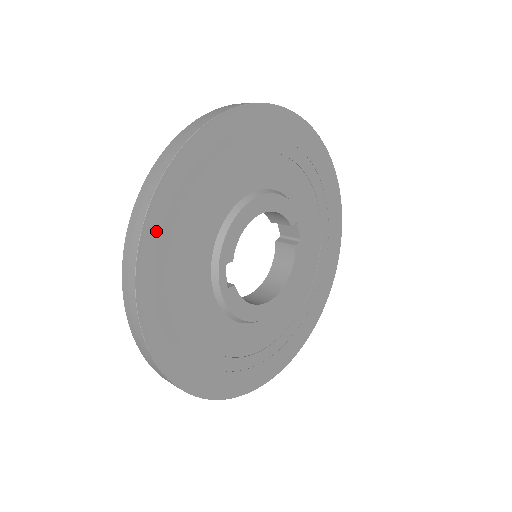
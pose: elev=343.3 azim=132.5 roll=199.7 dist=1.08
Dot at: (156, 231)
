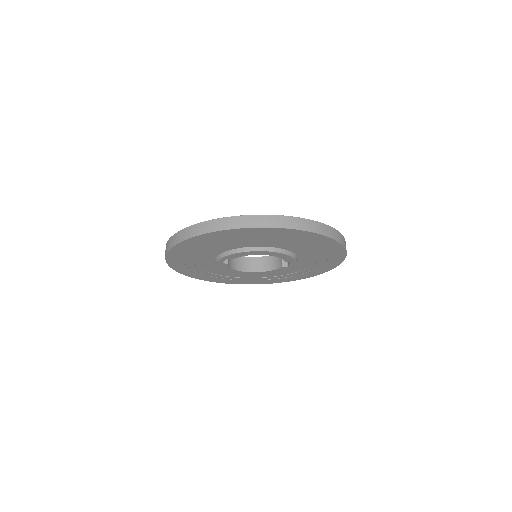
Dot at: (194, 241)
